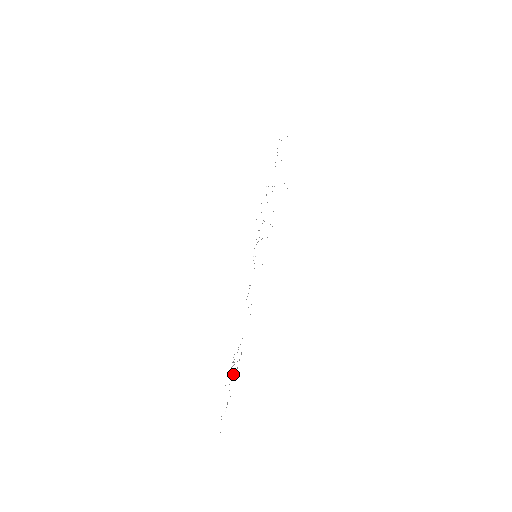
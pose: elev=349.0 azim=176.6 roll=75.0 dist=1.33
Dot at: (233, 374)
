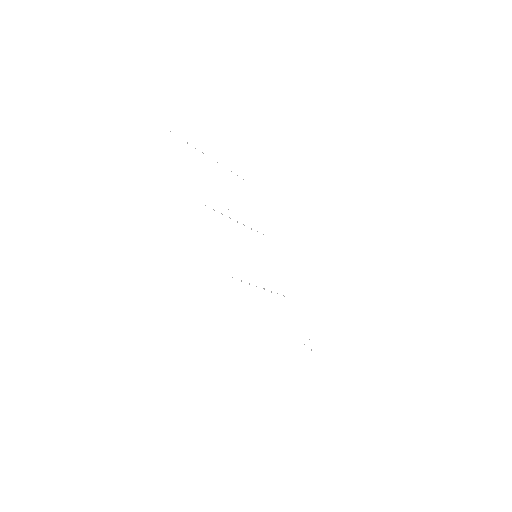
Dot at: occluded
